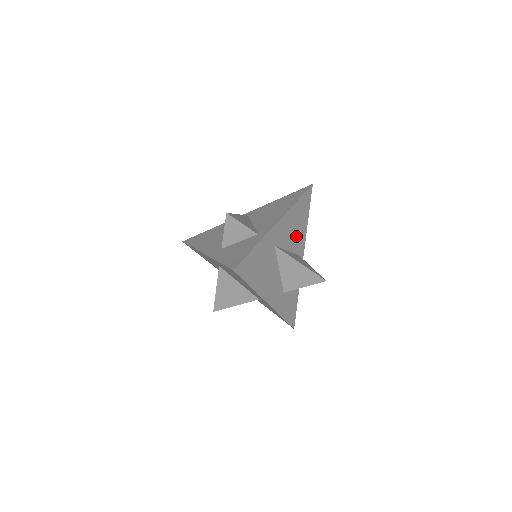
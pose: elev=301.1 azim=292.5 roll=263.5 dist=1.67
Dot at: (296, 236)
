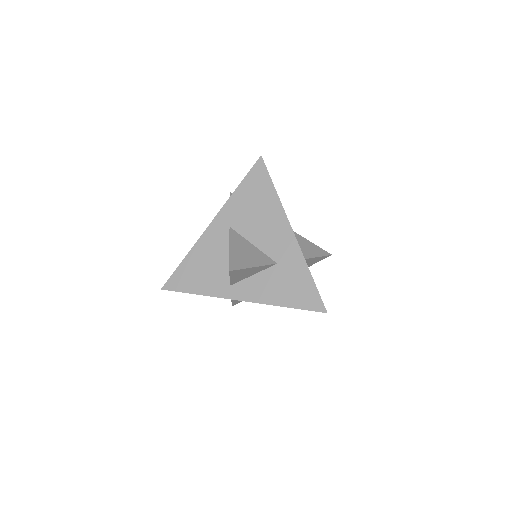
Dot at: occluded
